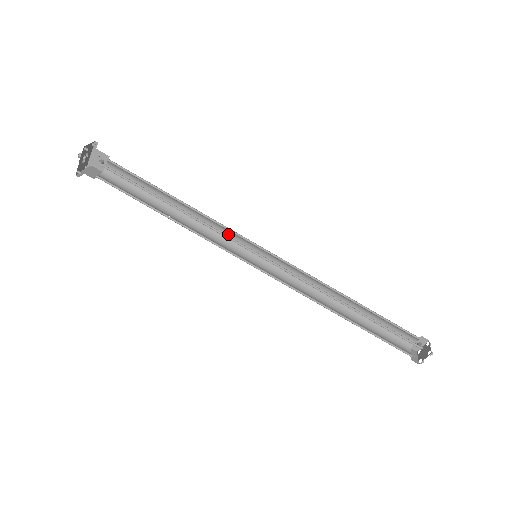
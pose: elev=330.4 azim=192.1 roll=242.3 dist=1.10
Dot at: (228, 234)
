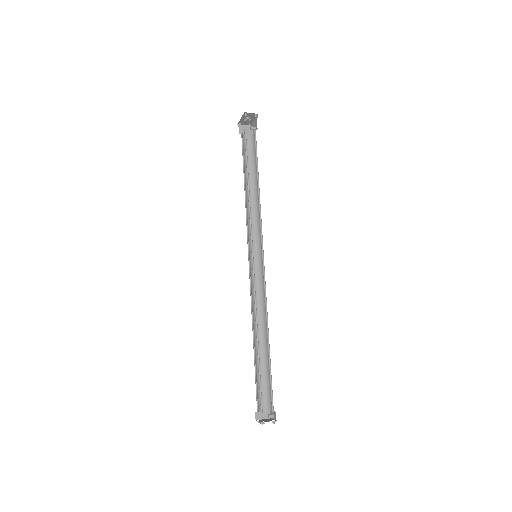
Dot at: (261, 230)
